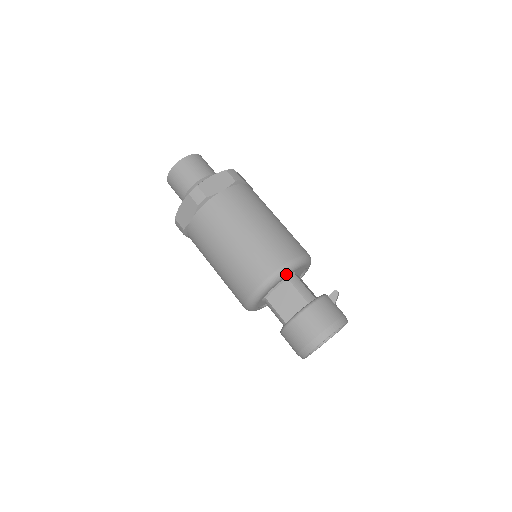
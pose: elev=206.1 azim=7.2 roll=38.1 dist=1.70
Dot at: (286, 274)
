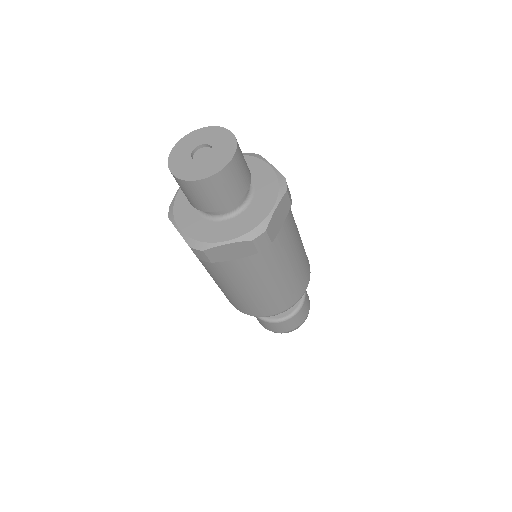
Dot at: occluded
